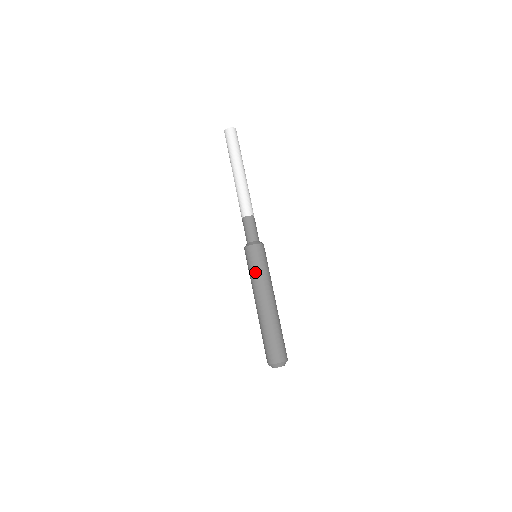
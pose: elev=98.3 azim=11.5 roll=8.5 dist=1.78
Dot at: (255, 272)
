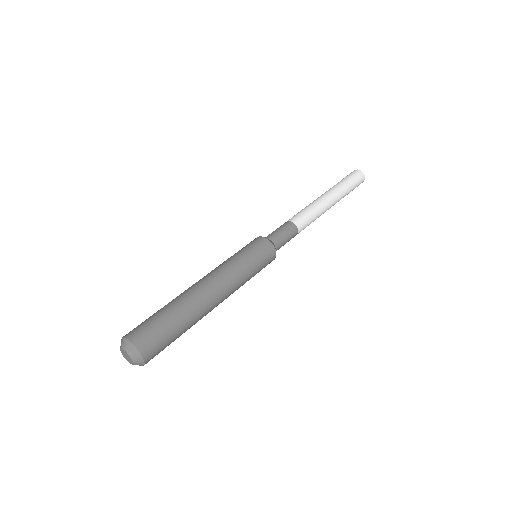
Dot at: occluded
